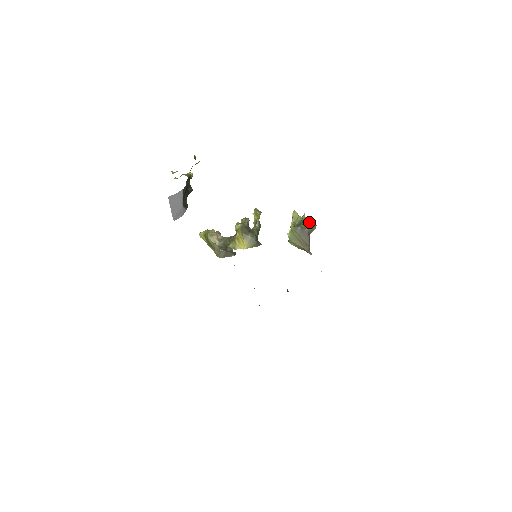
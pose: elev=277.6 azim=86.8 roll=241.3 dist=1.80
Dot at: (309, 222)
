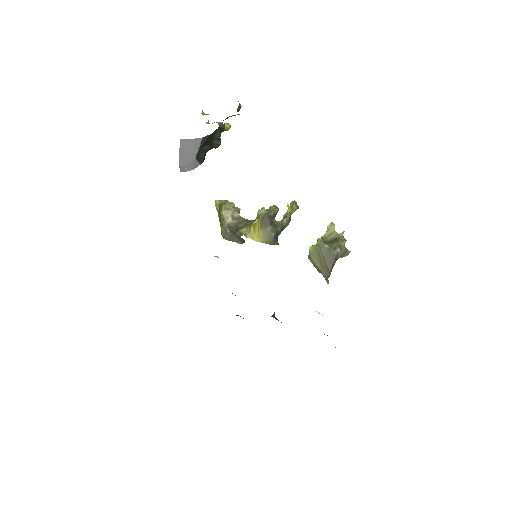
Dot at: (343, 244)
